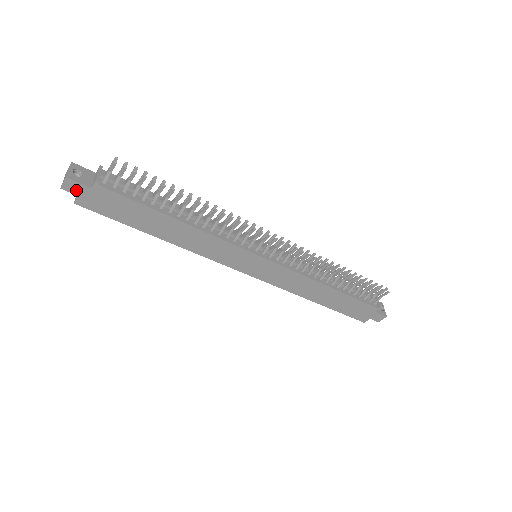
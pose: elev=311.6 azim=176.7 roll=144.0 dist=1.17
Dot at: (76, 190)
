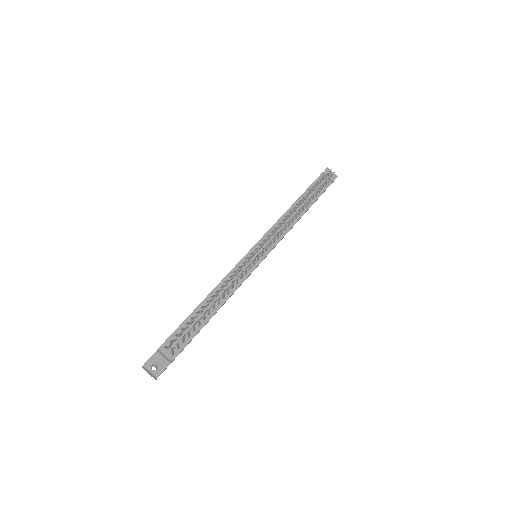
Dot at: occluded
